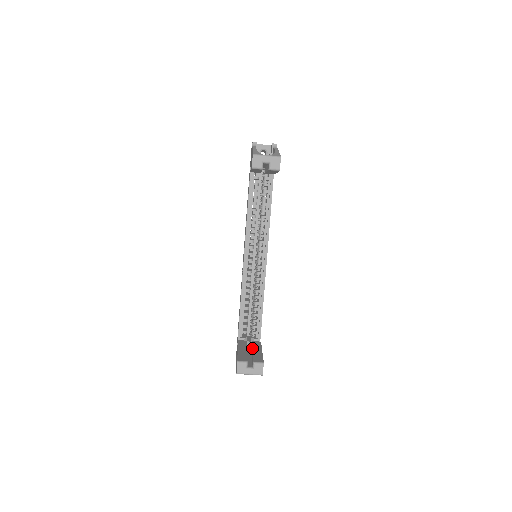
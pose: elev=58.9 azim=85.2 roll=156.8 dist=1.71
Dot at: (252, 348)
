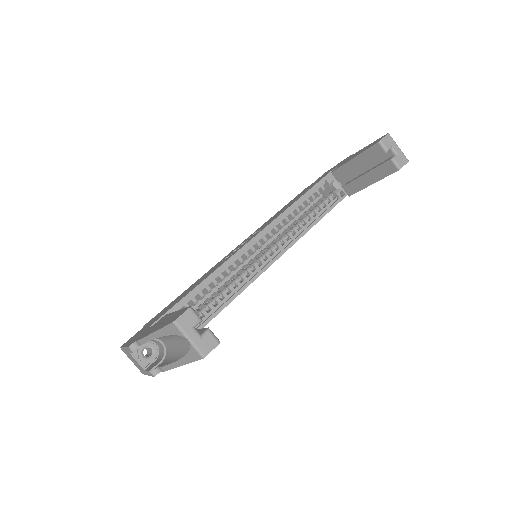
Dot at: occluded
